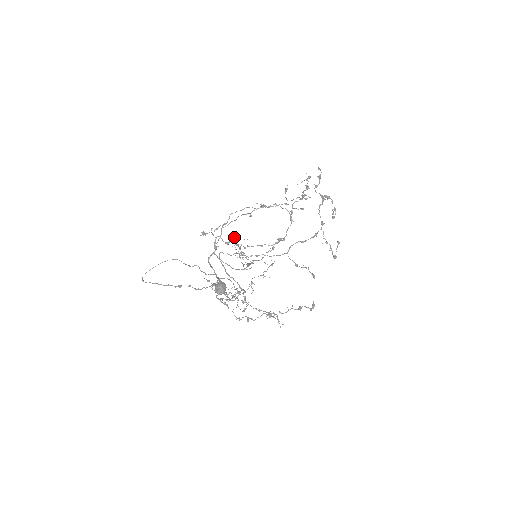
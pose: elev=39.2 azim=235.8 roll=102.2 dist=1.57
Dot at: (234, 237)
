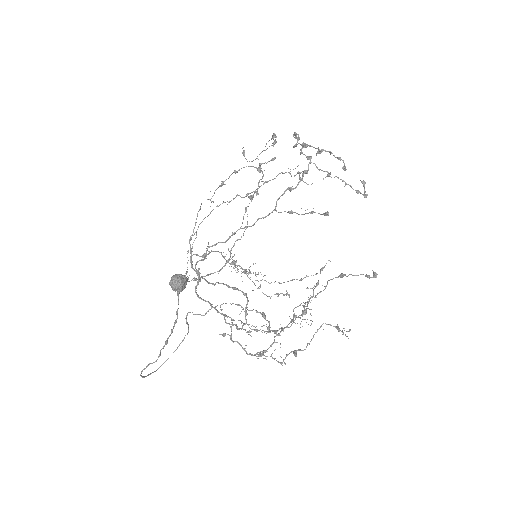
Dot at: (221, 252)
